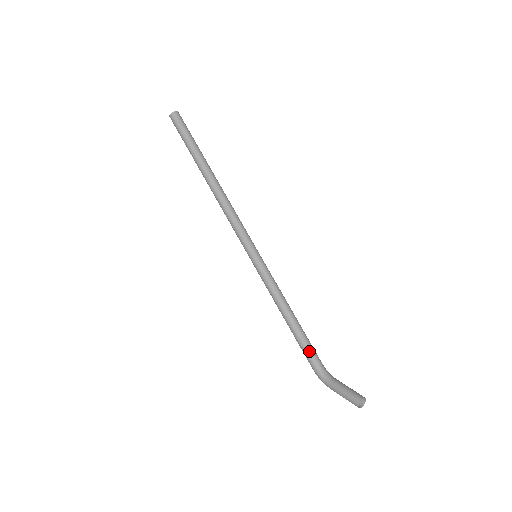
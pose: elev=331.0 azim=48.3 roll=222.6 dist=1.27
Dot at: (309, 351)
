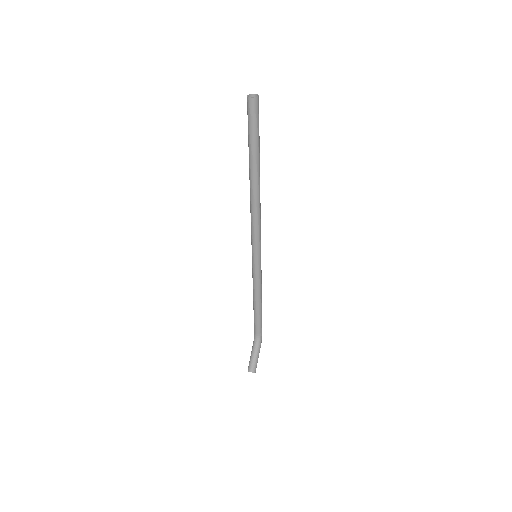
Dot at: (255, 324)
